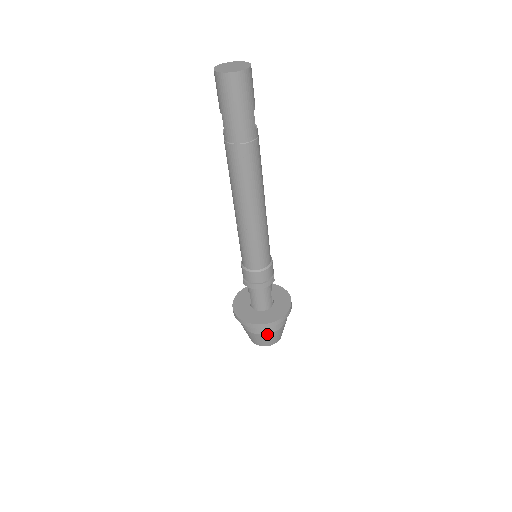
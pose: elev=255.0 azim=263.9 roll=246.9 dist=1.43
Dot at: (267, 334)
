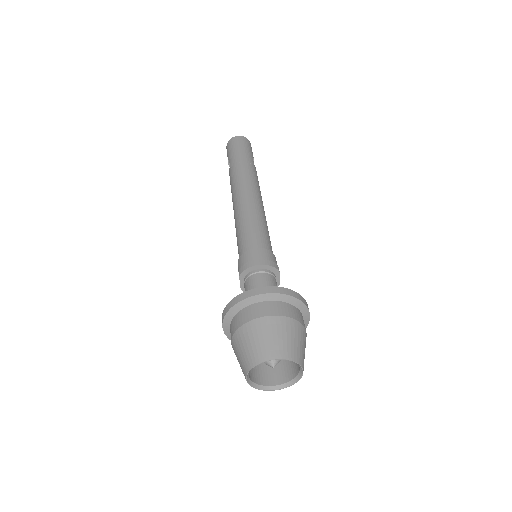
Dot at: (271, 318)
